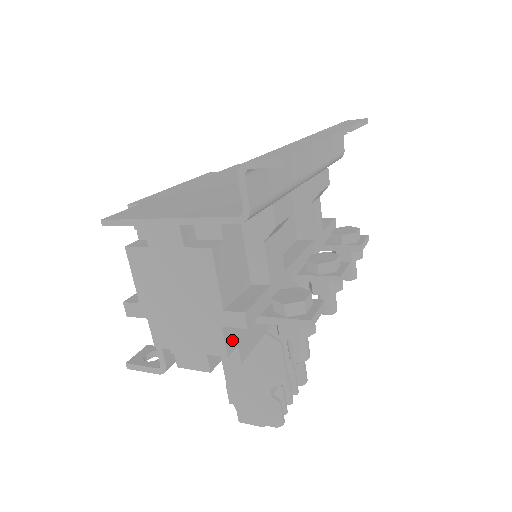
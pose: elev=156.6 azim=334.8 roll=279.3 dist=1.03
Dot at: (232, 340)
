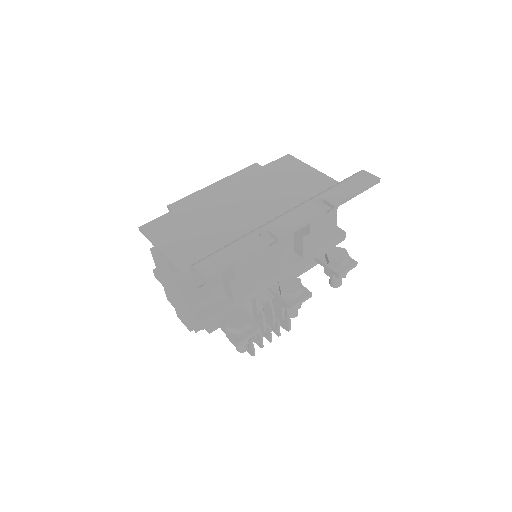
Dot at: occluded
